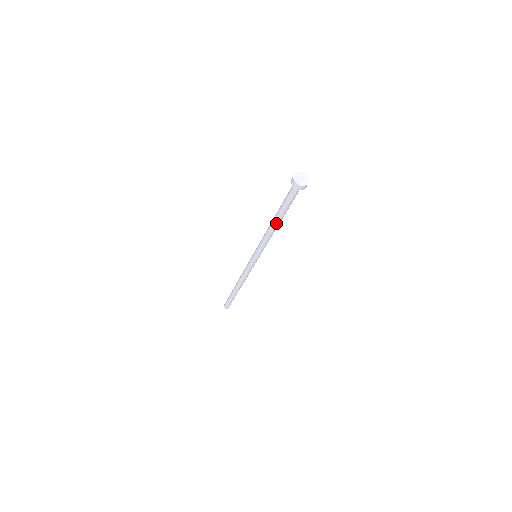
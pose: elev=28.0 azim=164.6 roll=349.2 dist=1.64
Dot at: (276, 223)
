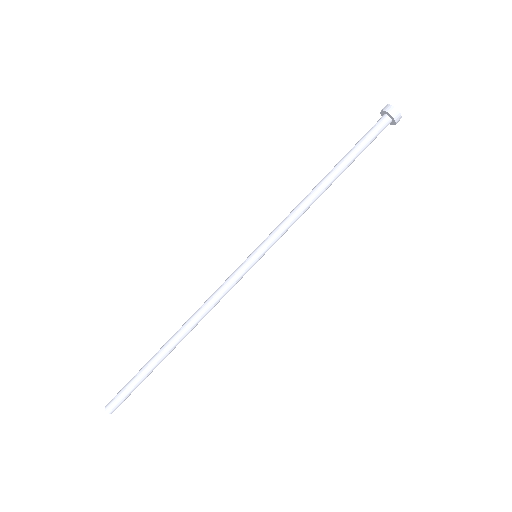
Dot at: (326, 176)
